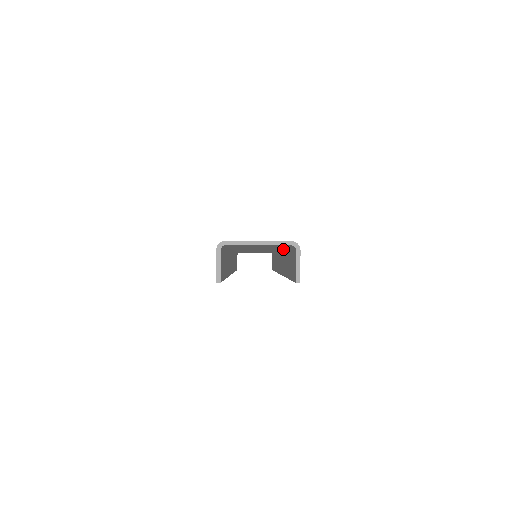
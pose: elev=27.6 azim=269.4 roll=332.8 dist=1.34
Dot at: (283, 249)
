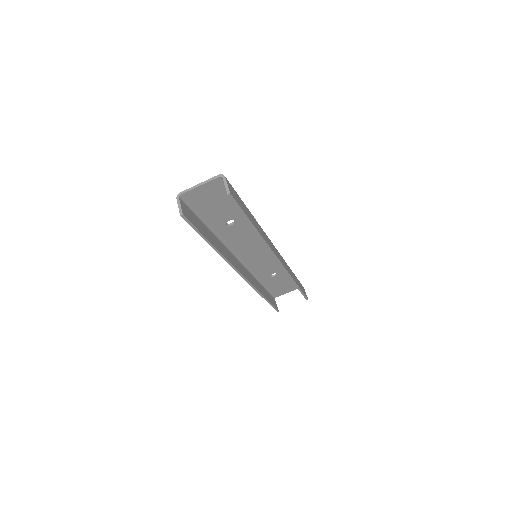
Dot at: occluded
